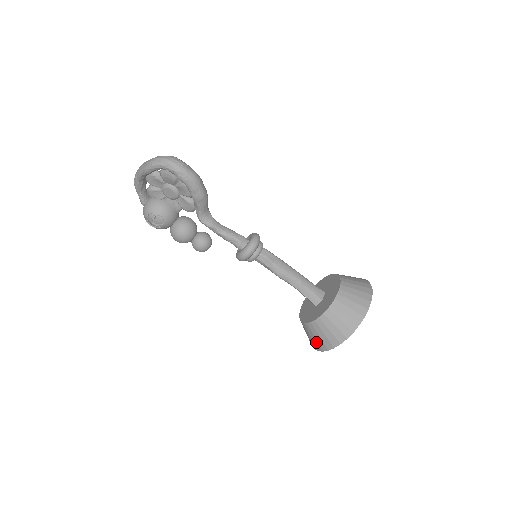
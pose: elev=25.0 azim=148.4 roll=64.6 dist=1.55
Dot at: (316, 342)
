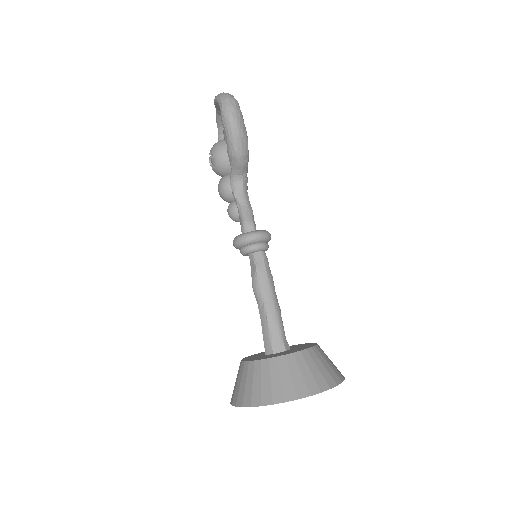
Dot at: occluded
